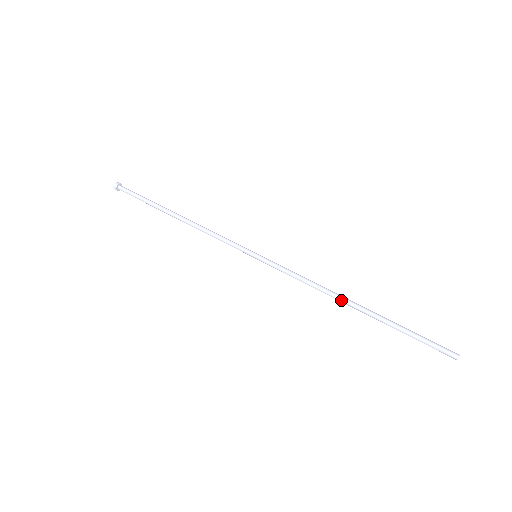
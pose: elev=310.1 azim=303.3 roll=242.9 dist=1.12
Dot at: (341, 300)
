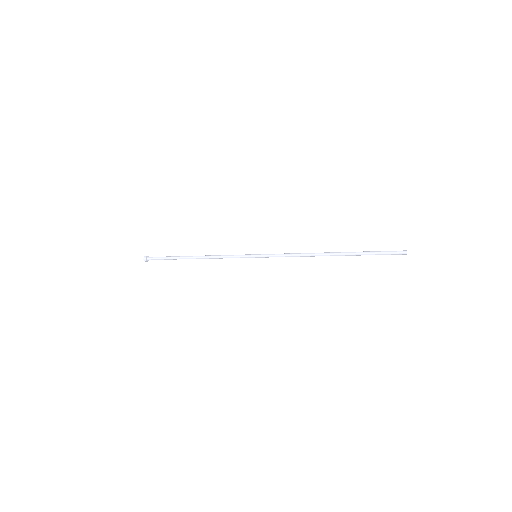
Dot at: (321, 254)
